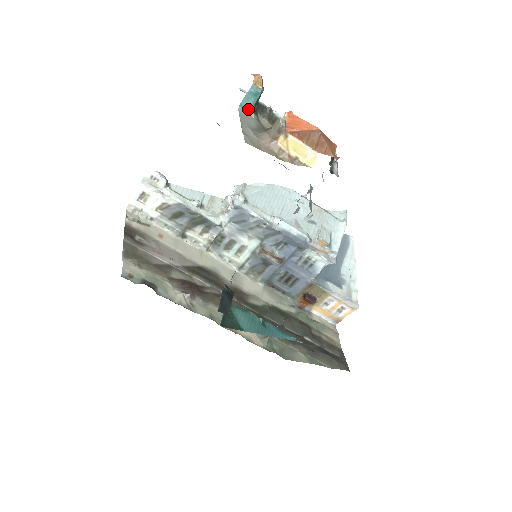
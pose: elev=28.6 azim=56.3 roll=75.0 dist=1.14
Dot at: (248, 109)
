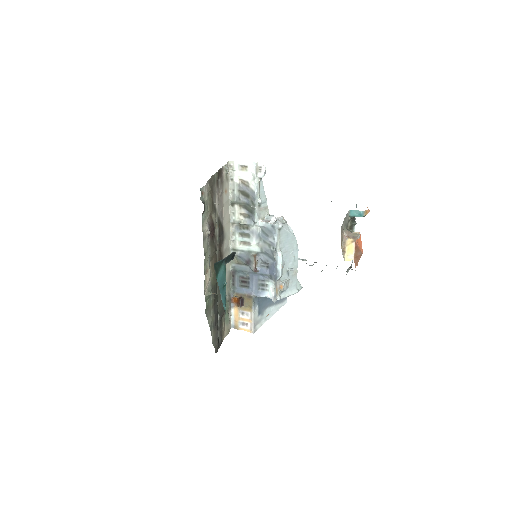
Dot at: (351, 215)
